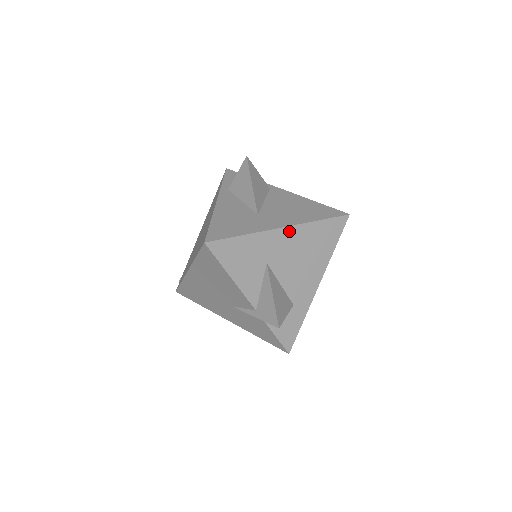
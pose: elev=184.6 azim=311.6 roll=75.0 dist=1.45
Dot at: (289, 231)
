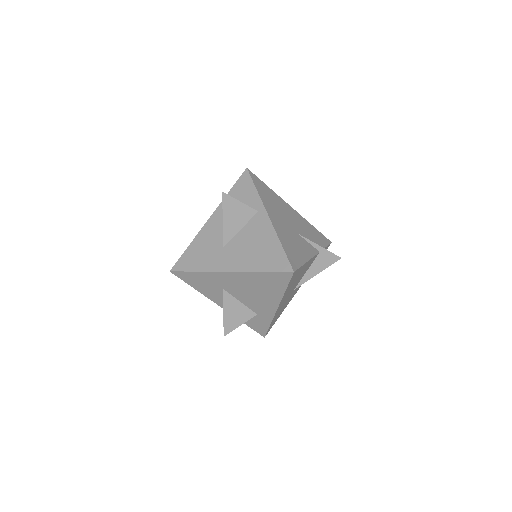
Dot at: (235, 274)
